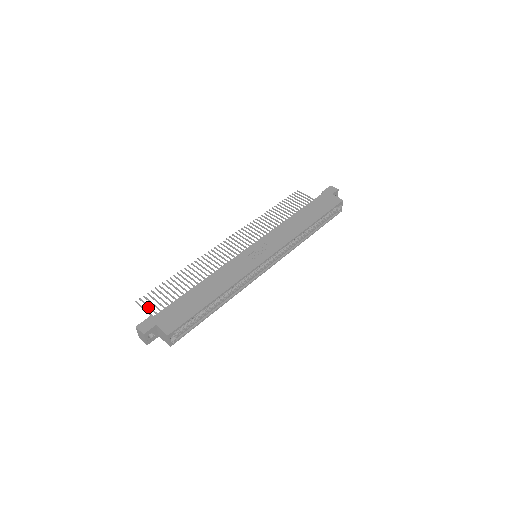
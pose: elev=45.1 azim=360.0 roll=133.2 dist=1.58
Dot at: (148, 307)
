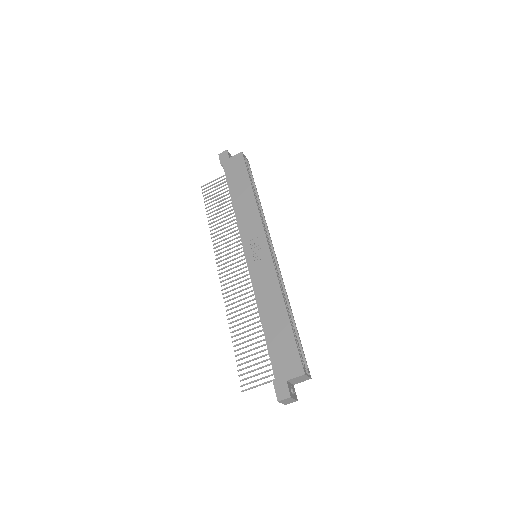
Dot at: occluded
